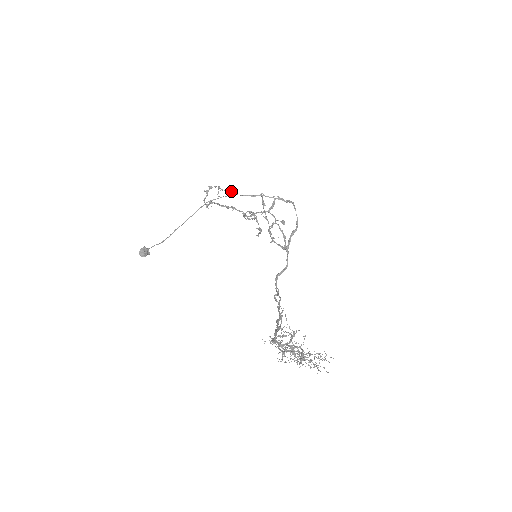
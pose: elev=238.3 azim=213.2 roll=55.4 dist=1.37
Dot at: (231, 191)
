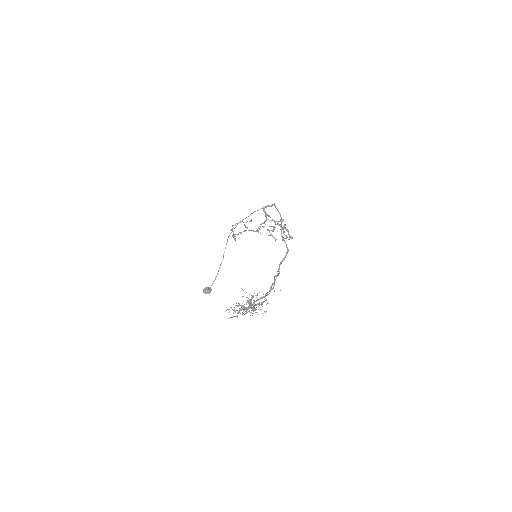
Dot at: (251, 219)
